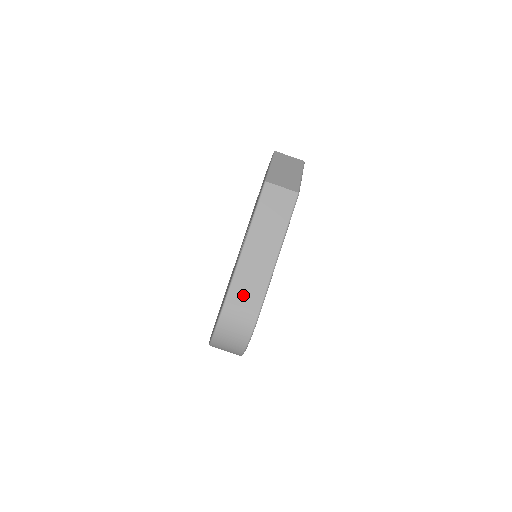
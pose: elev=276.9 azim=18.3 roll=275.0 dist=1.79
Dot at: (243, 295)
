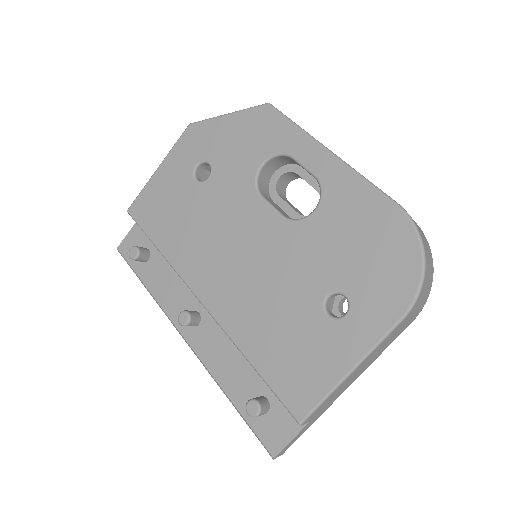
Dot at: occluded
